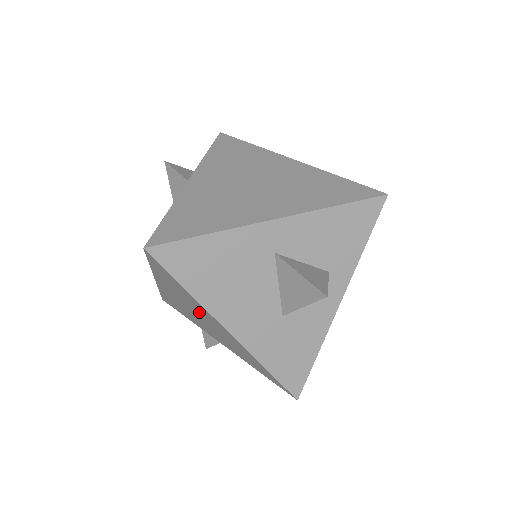
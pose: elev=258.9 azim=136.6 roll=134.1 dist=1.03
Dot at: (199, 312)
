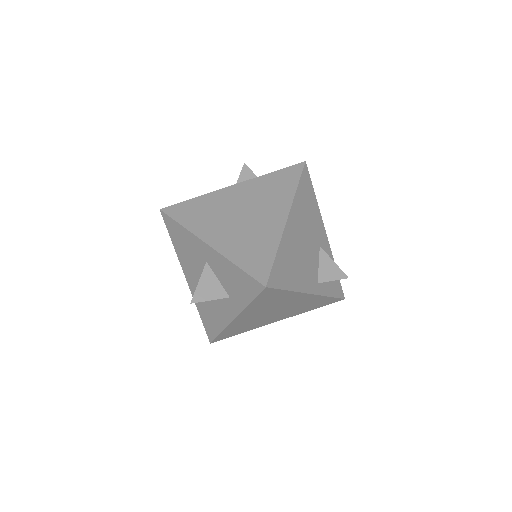
Dot at: occluded
